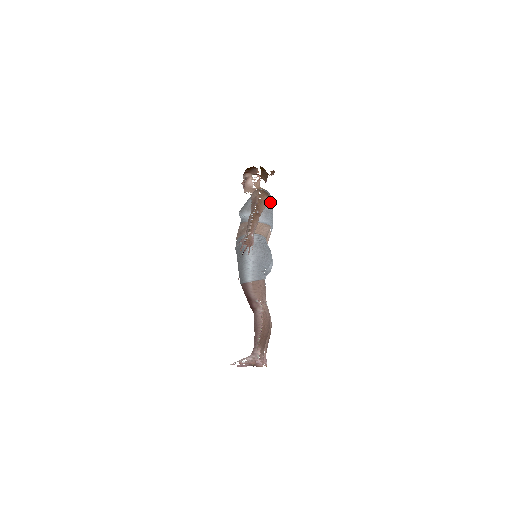
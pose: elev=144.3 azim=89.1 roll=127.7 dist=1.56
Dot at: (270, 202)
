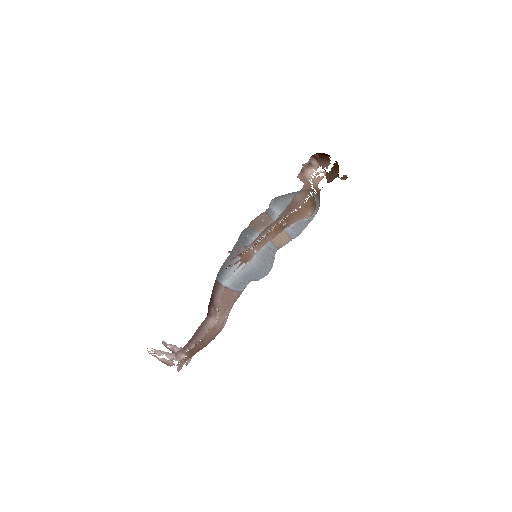
Dot at: (311, 215)
